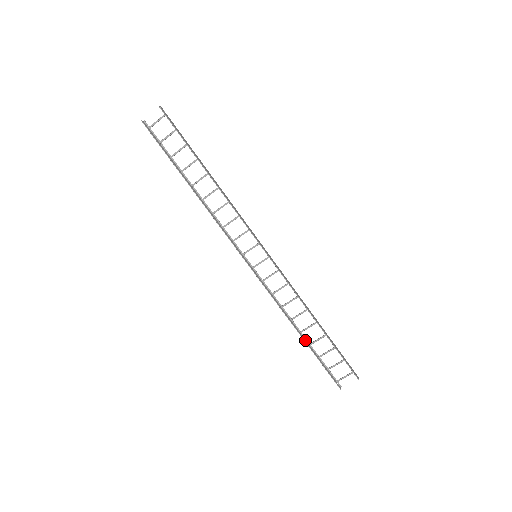
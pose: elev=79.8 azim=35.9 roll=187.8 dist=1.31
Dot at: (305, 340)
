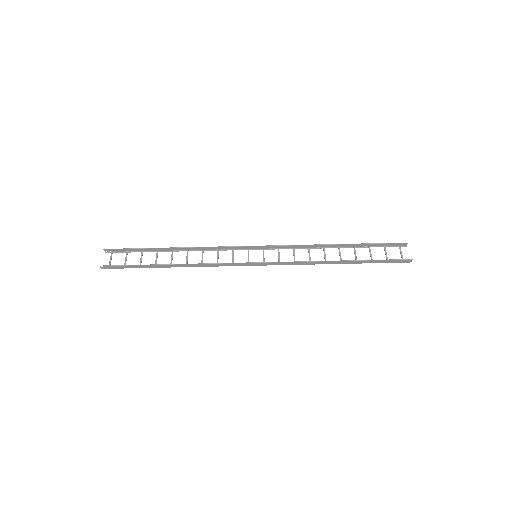
Dot at: (350, 263)
